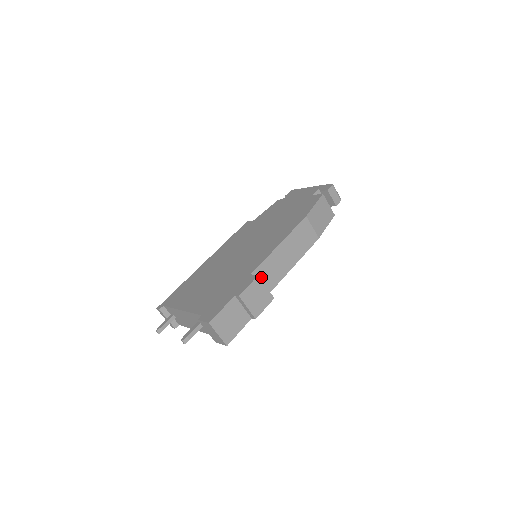
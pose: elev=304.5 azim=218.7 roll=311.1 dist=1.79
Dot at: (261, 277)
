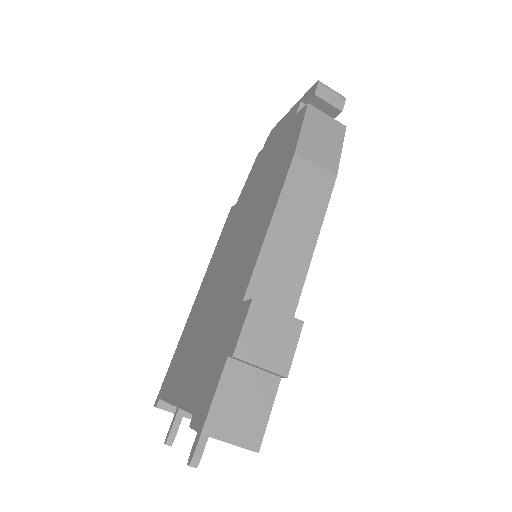
Dot at: (265, 295)
